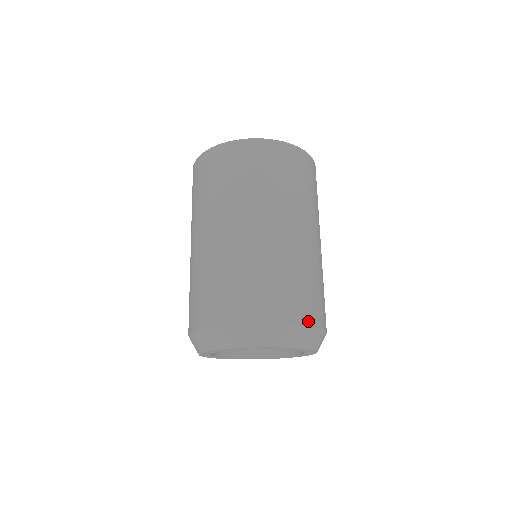
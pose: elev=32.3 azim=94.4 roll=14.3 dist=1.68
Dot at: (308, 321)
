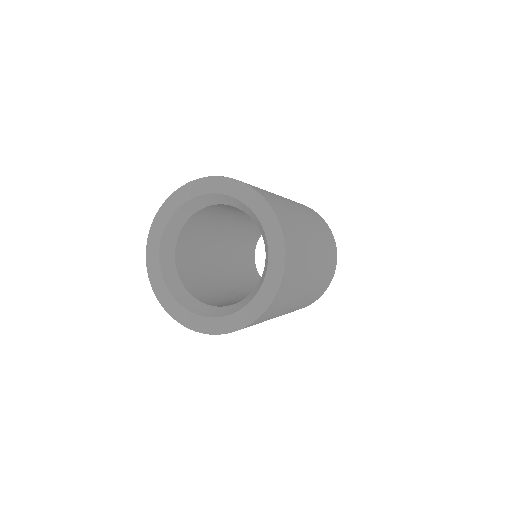
Dot at: occluded
